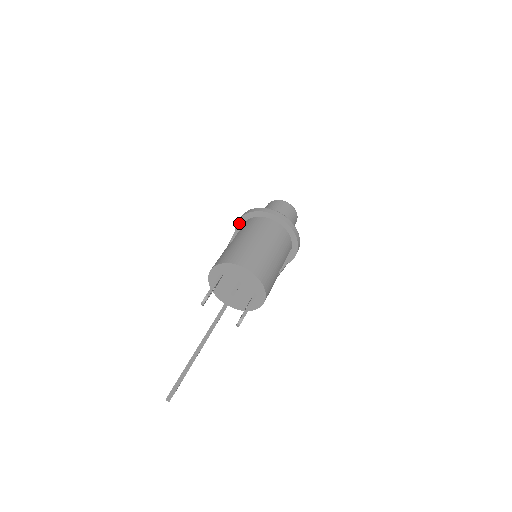
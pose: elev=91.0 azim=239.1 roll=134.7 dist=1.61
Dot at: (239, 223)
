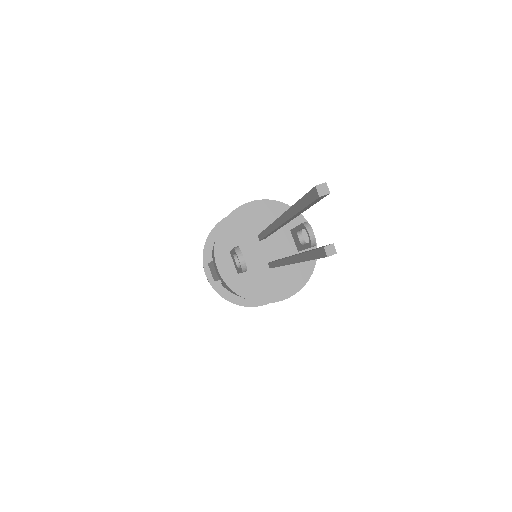
Dot at: (208, 272)
